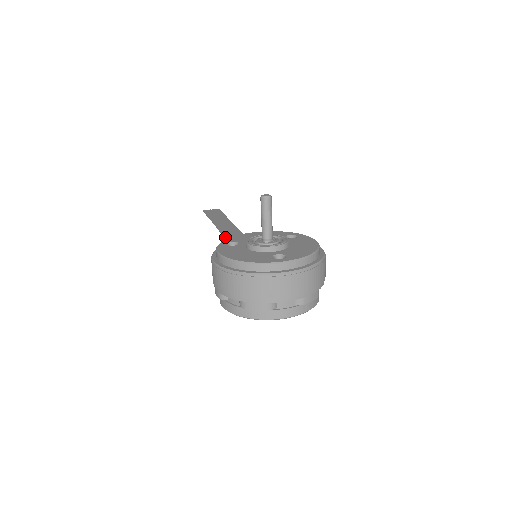
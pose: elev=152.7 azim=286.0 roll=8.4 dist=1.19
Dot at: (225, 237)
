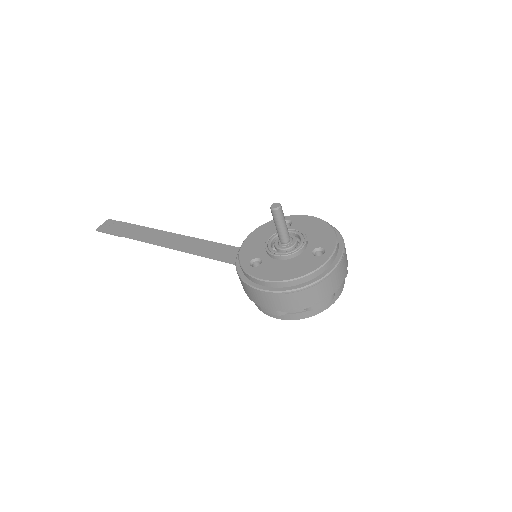
Dot at: (181, 250)
